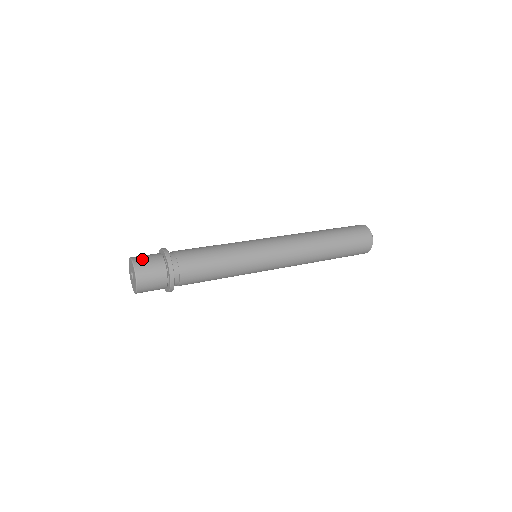
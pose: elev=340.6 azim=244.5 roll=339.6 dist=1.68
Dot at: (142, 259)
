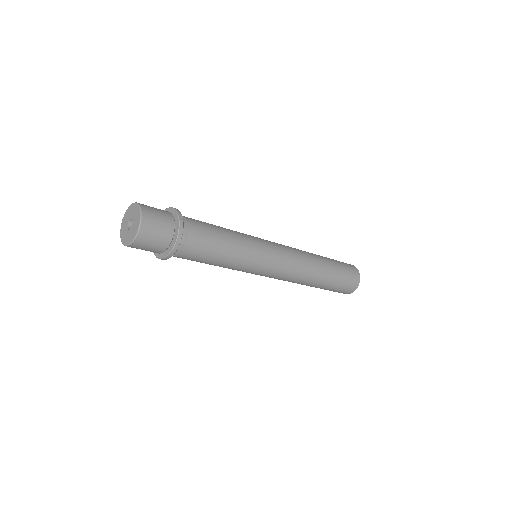
Dot at: occluded
